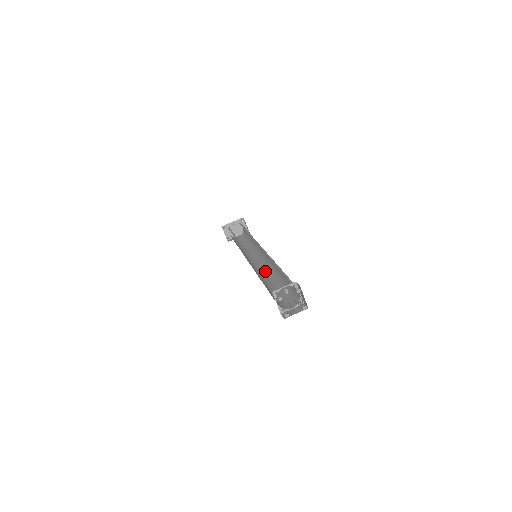
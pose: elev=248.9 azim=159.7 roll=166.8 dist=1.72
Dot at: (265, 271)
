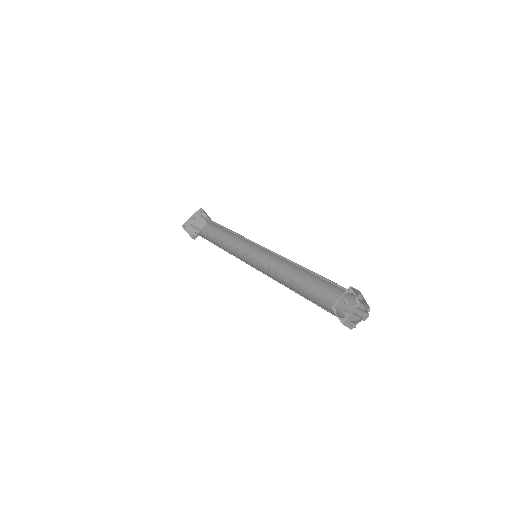
Dot at: (277, 271)
